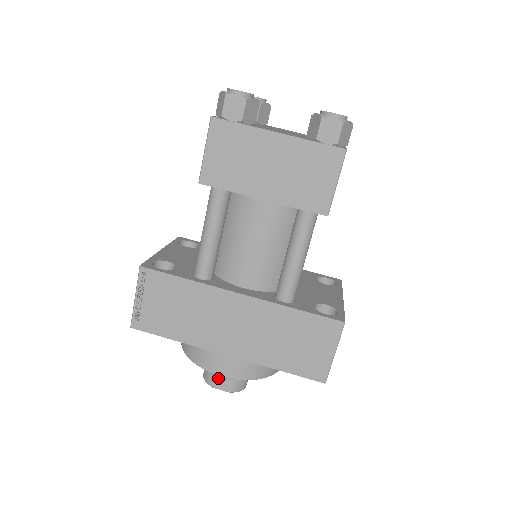
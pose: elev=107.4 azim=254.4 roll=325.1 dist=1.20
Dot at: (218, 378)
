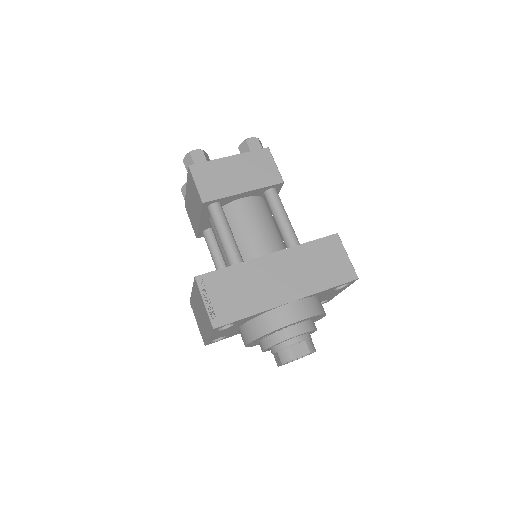
Dot at: (294, 348)
